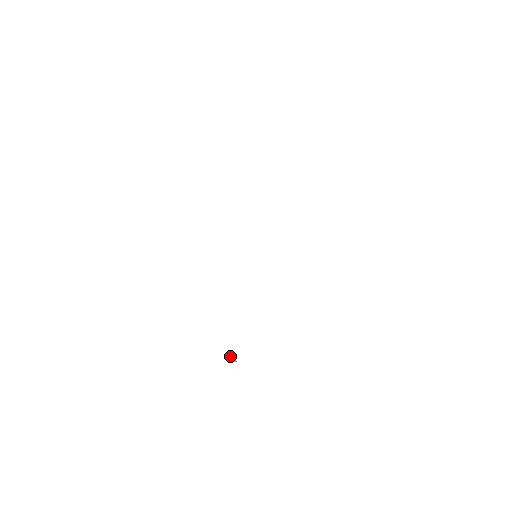
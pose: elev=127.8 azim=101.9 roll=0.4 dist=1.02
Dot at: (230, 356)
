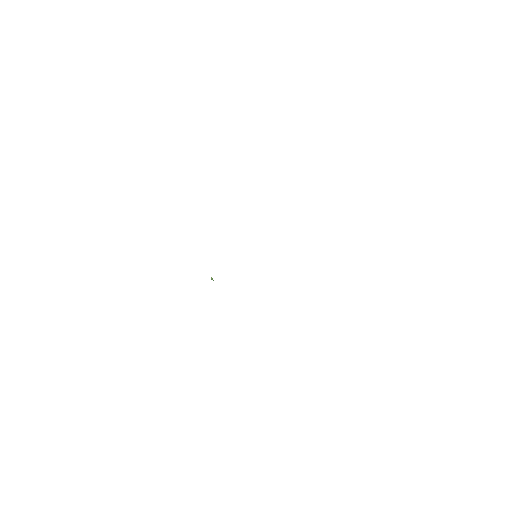
Dot at: occluded
